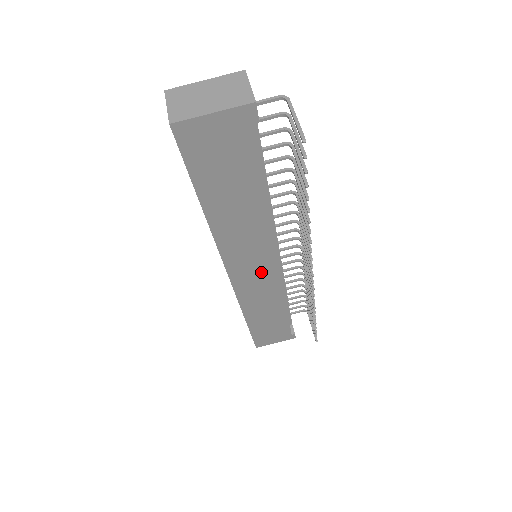
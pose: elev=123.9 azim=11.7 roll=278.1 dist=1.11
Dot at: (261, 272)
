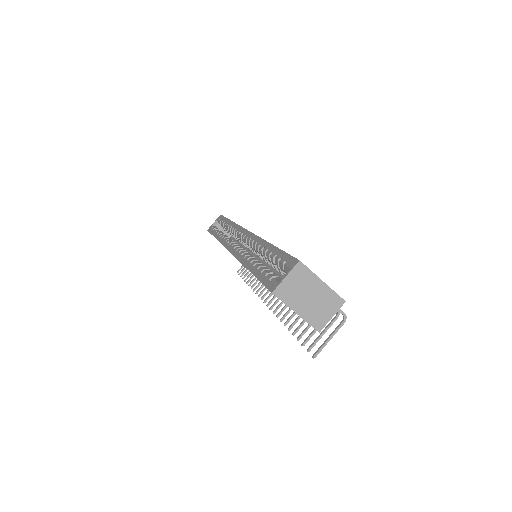
Dot at: occluded
